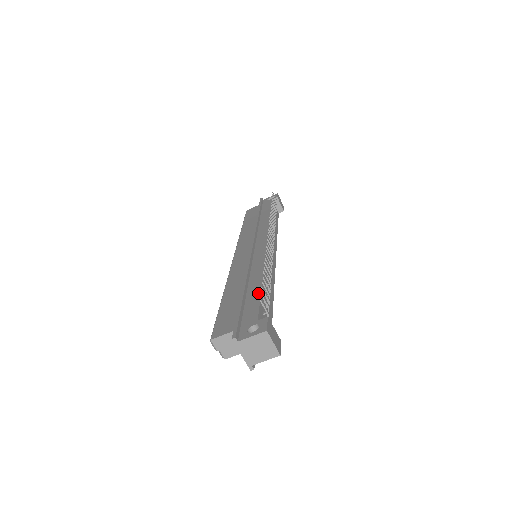
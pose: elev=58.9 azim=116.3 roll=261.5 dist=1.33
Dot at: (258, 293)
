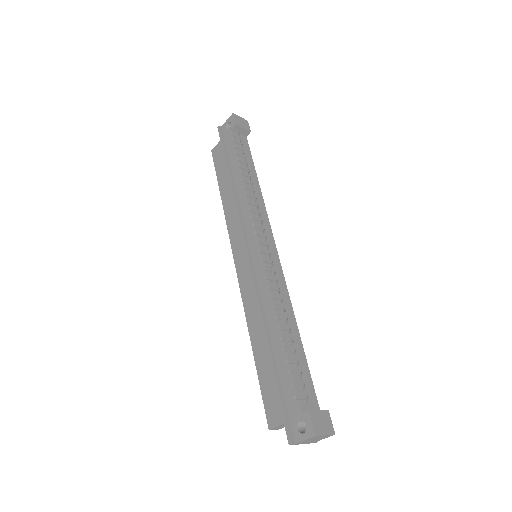
Dot at: occluded
